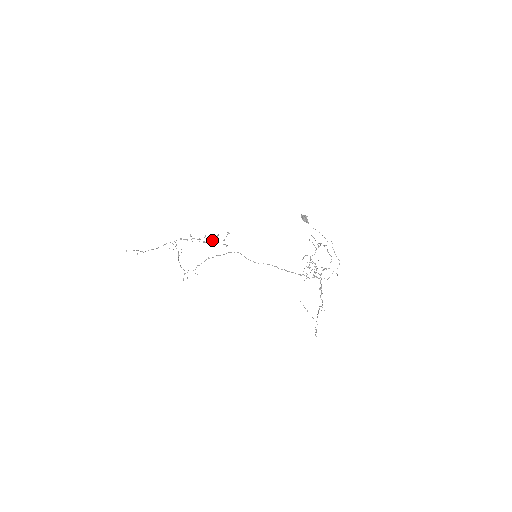
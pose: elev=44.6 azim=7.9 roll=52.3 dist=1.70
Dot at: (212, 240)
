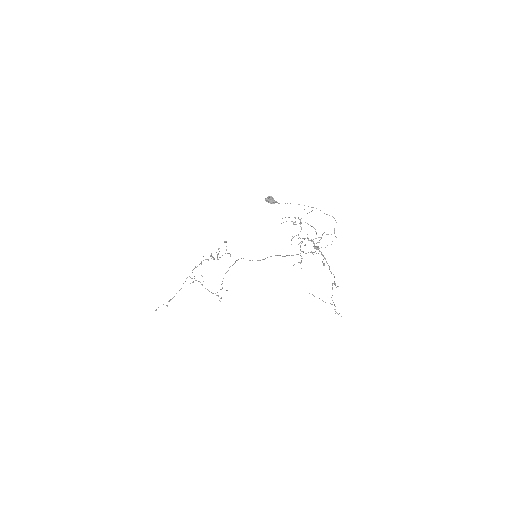
Dot at: occluded
